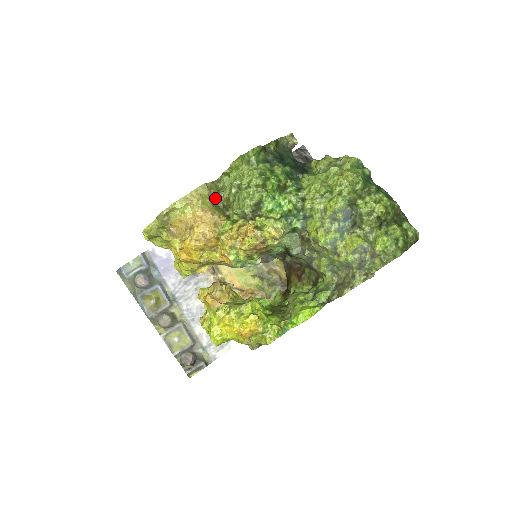
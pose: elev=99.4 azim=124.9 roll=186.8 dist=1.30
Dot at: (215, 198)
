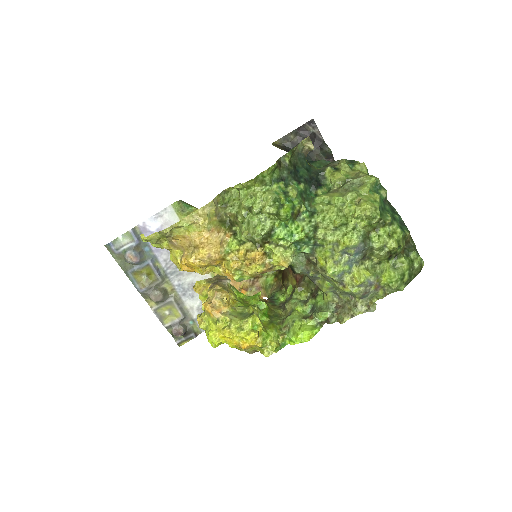
Dot at: (221, 212)
